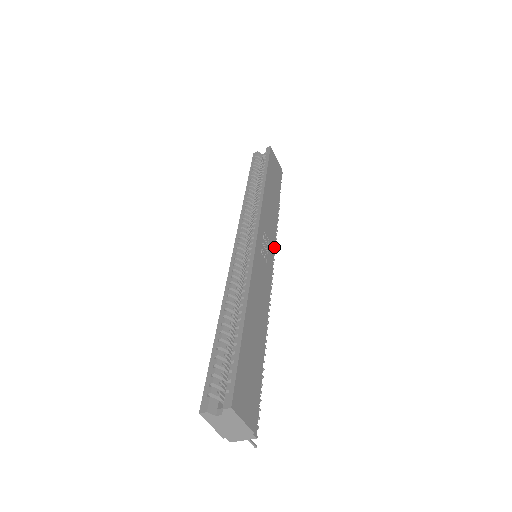
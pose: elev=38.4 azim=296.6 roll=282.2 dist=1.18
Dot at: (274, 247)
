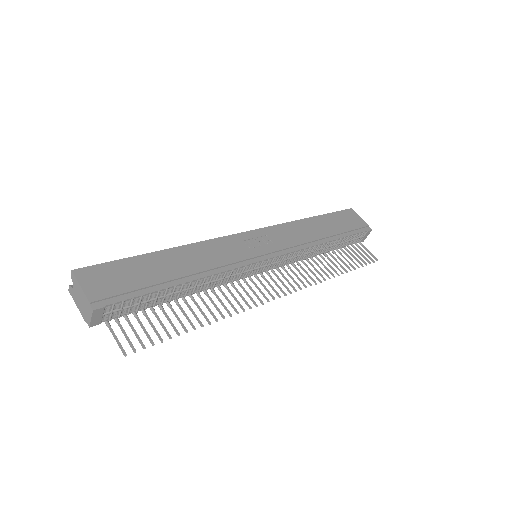
Dot at: (286, 253)
